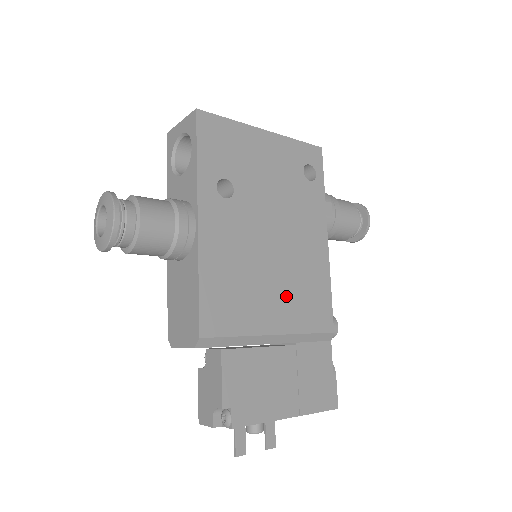
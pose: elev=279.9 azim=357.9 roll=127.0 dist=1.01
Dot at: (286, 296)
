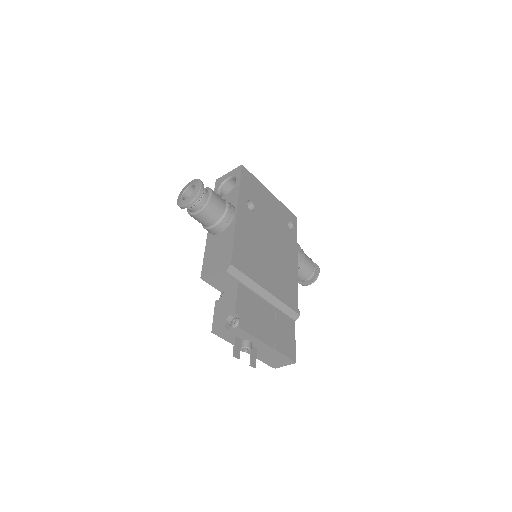
Dot at: (274, 276)
